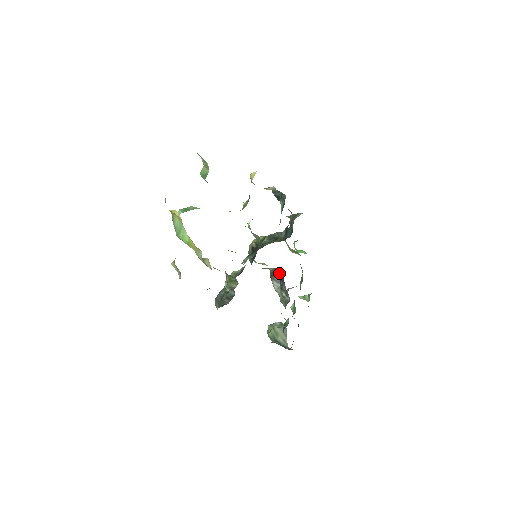
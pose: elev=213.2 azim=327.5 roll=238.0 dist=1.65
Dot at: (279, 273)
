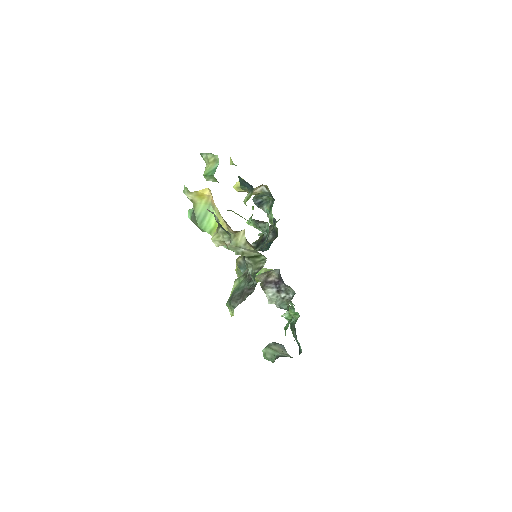
Dot at: (272, 277)
